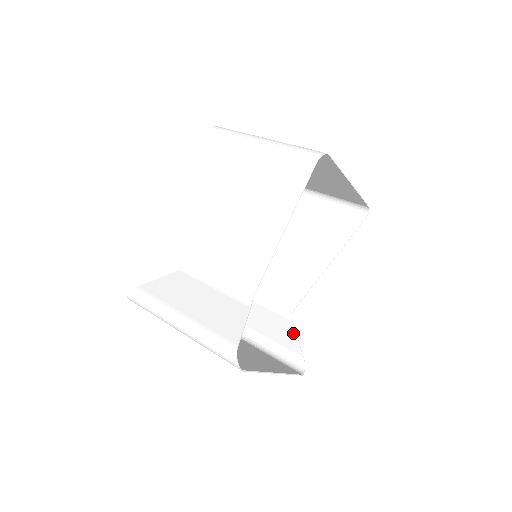
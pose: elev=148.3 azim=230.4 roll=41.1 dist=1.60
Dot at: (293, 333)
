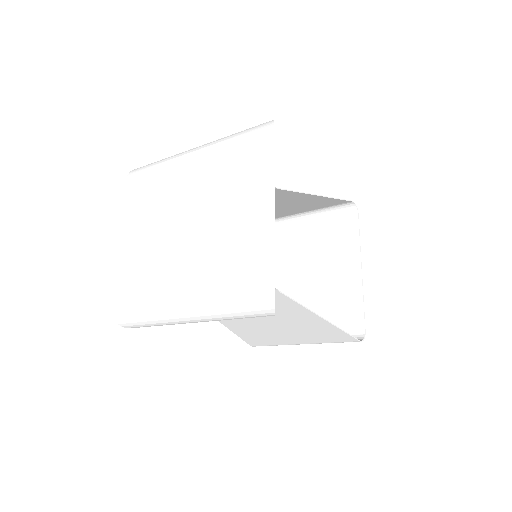
Dot at: occluded
